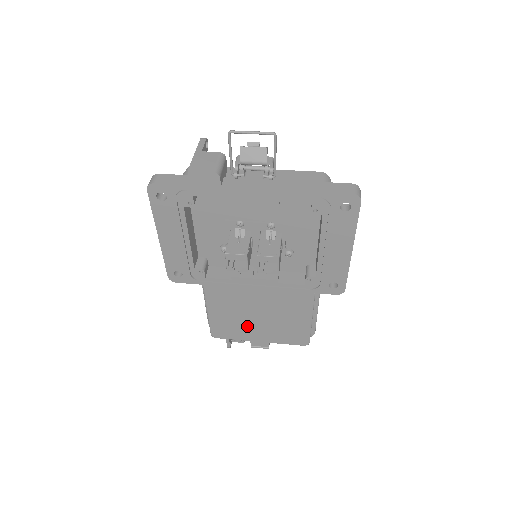
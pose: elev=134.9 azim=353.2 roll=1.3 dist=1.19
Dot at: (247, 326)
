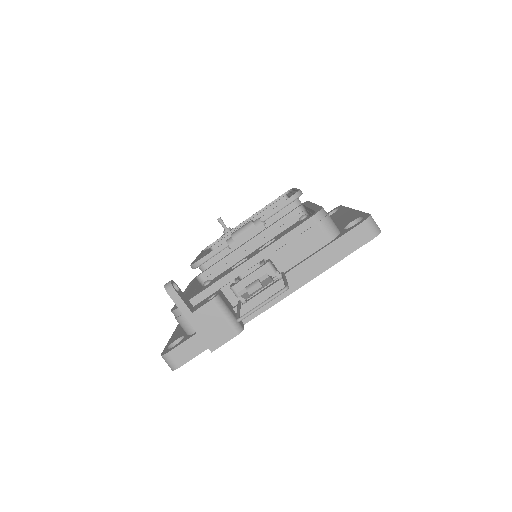
Dot at: occluded
